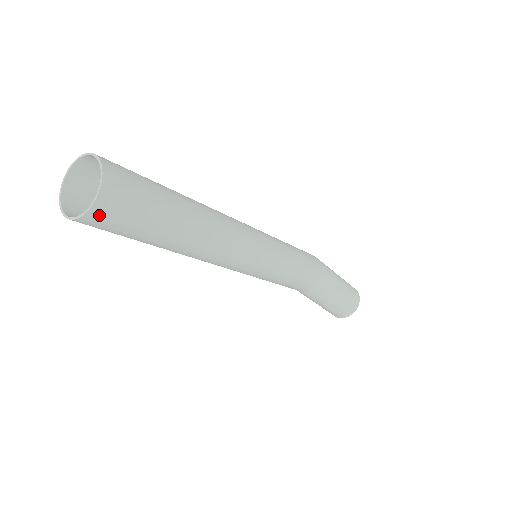
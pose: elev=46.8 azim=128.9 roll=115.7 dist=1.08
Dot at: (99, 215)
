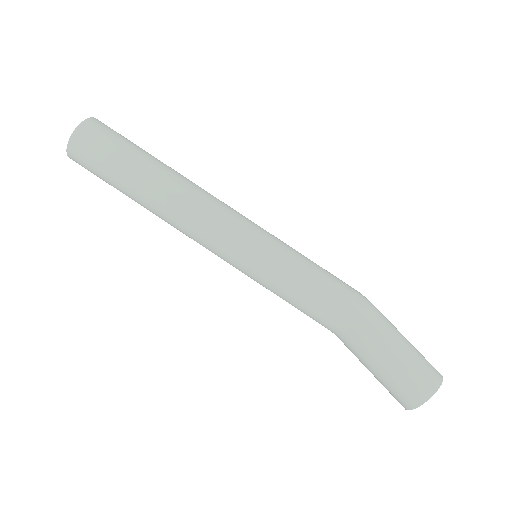
Dot at: (74, 156)
